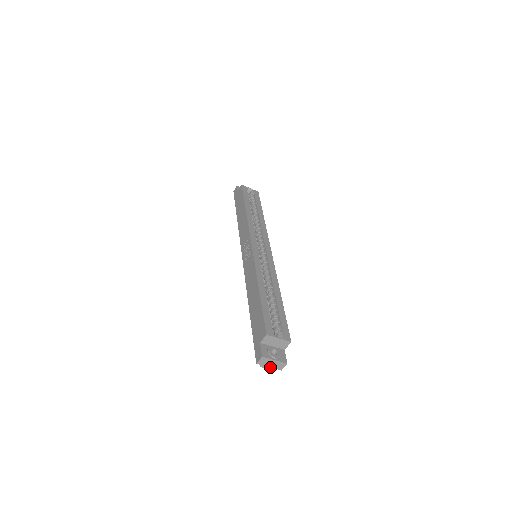
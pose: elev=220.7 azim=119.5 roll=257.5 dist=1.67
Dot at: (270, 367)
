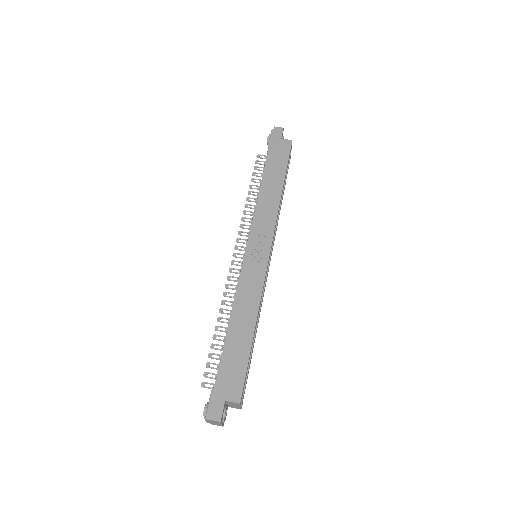
Dot at: (210, 422)
